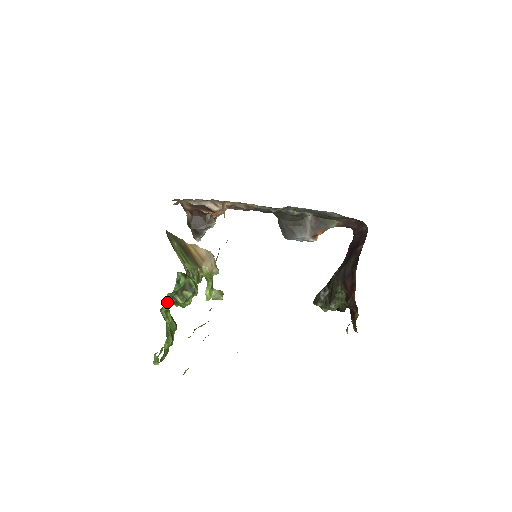
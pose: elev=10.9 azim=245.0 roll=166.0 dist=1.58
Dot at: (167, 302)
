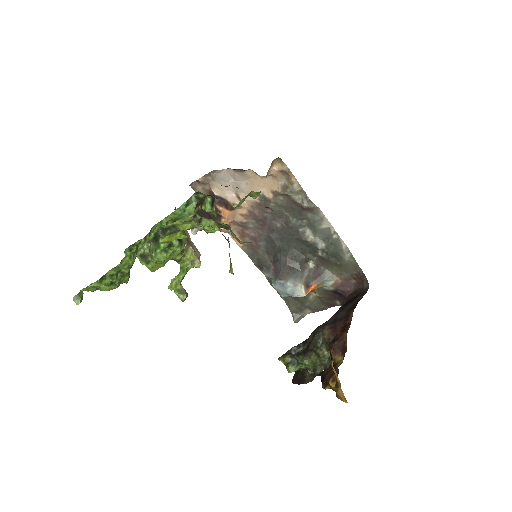
Dot at: (151, 230)
